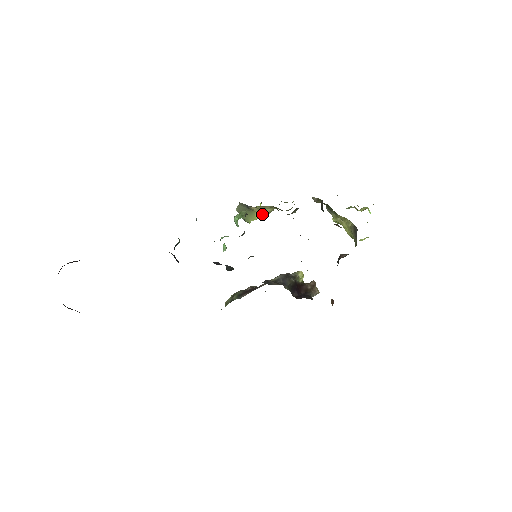
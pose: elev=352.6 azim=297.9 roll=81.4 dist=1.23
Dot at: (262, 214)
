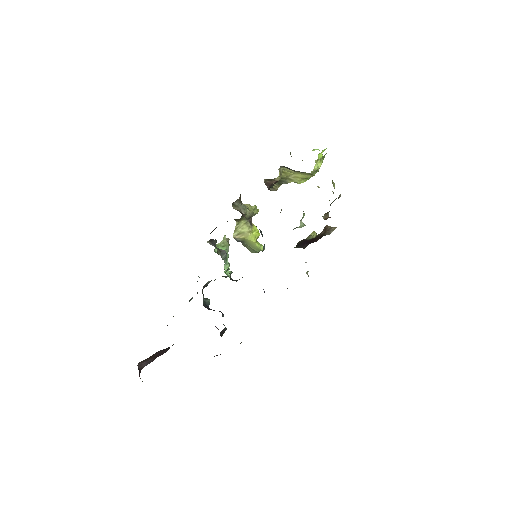
Dot at: (249, 234)
